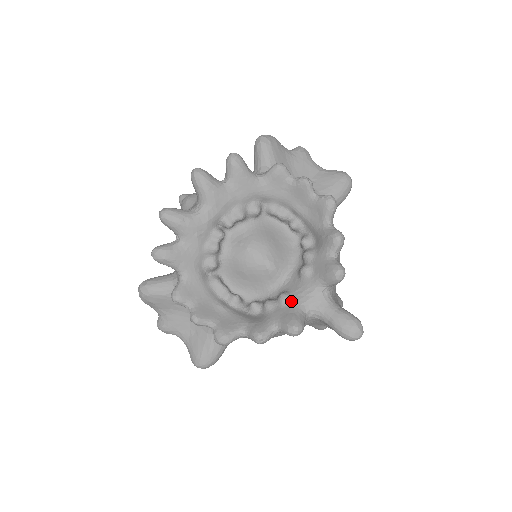
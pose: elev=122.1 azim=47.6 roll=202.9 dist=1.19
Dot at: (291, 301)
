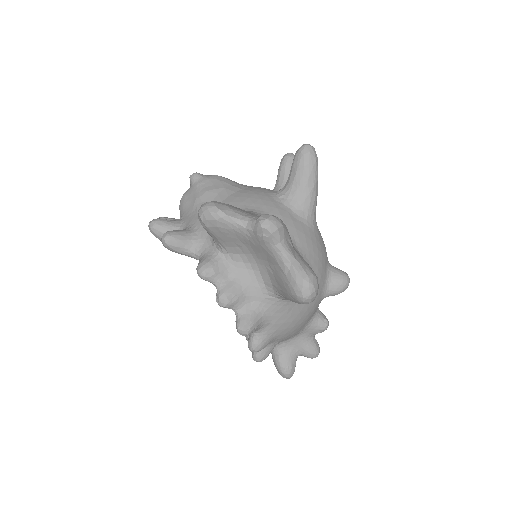
Dot at: occluded
